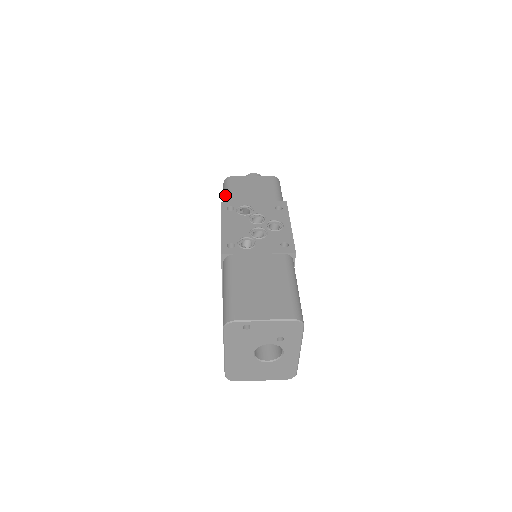
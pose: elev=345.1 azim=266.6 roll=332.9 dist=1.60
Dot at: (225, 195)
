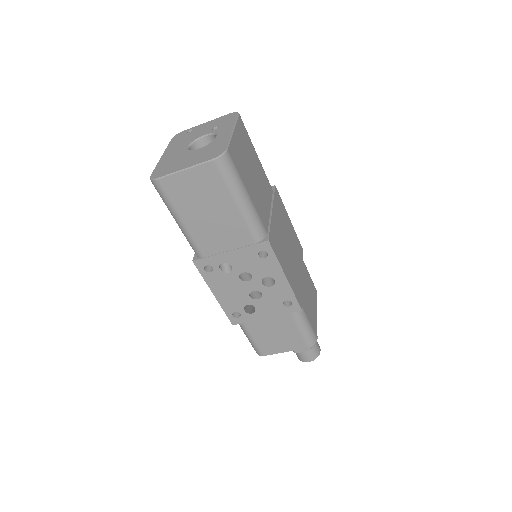
Dot at: occluded
